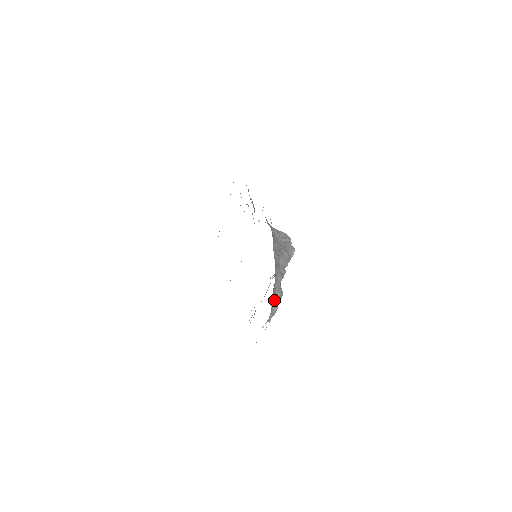
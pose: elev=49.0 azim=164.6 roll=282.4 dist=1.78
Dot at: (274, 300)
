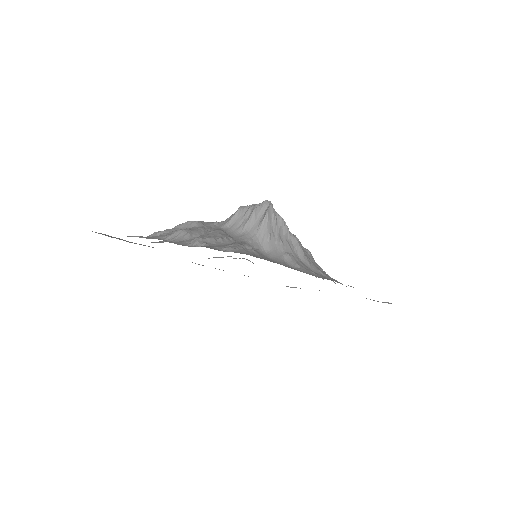
Dot at: occluded
